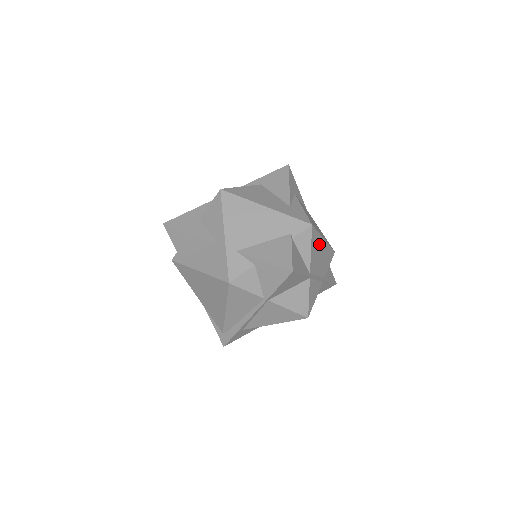
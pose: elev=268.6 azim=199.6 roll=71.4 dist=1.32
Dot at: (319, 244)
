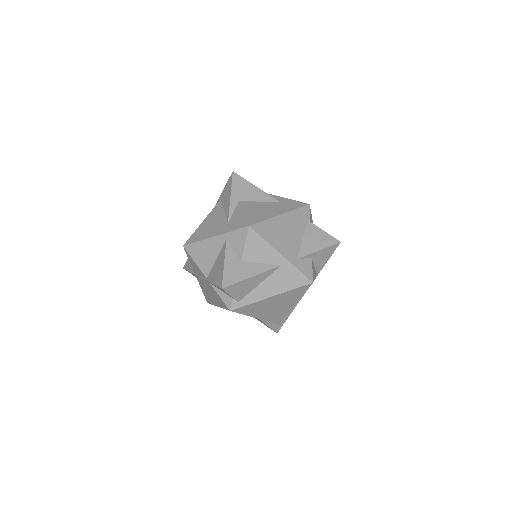
Dot at: occluded
